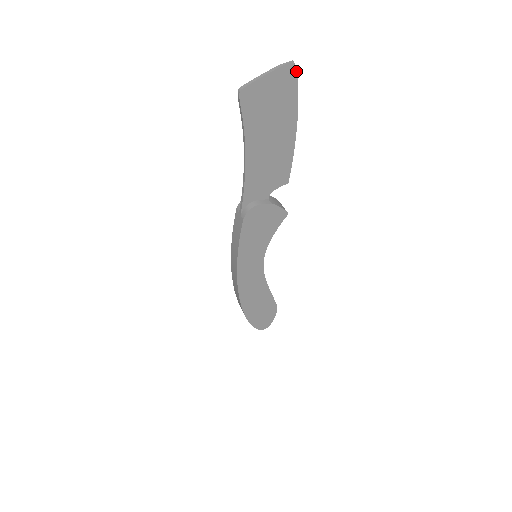
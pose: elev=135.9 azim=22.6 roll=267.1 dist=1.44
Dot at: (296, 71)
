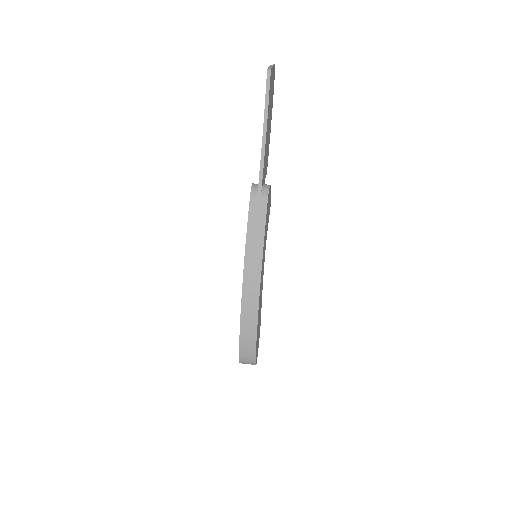
Dot at: (274, 74)
